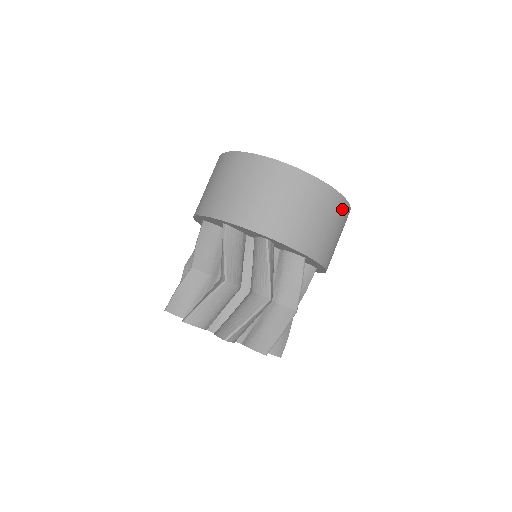
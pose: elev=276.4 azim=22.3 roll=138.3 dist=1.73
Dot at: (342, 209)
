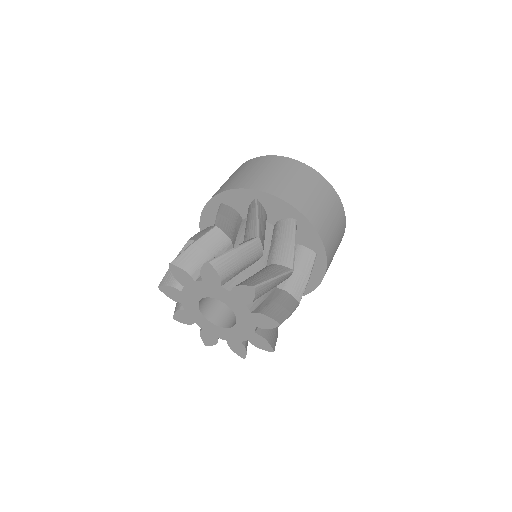
Dot at: (343, 232)
